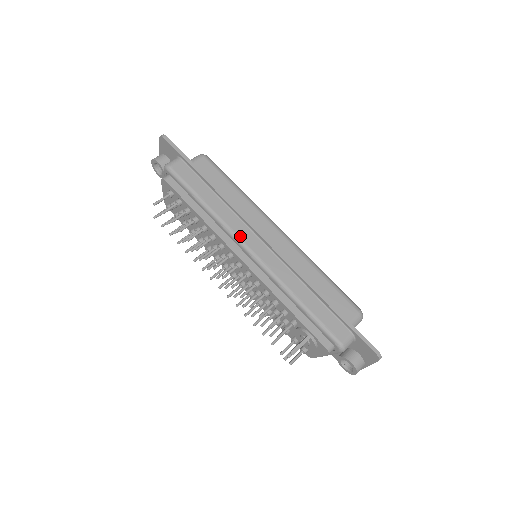
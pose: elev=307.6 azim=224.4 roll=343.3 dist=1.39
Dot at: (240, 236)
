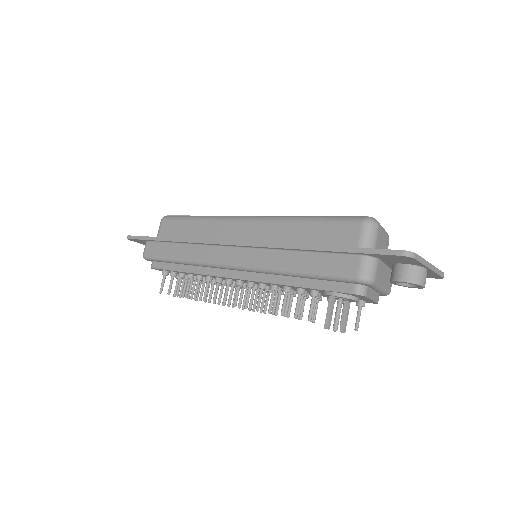
Dot at: (214, 261)
